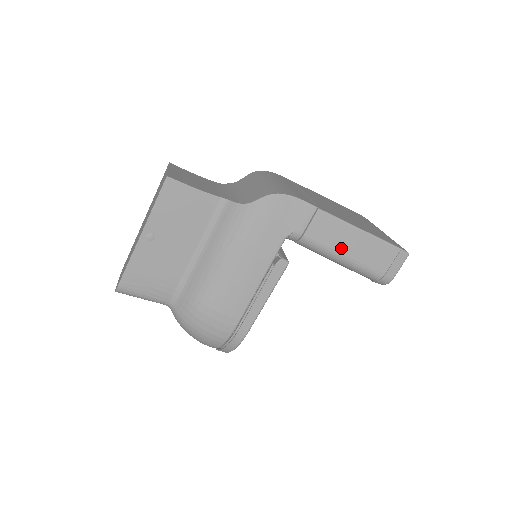
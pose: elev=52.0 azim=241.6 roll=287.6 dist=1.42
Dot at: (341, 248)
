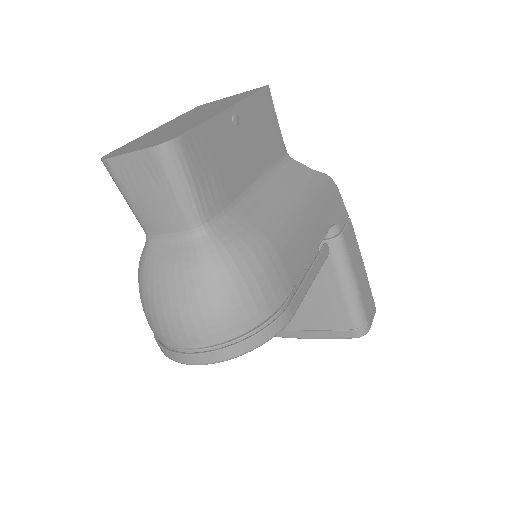
Dot at: (355, 268)
